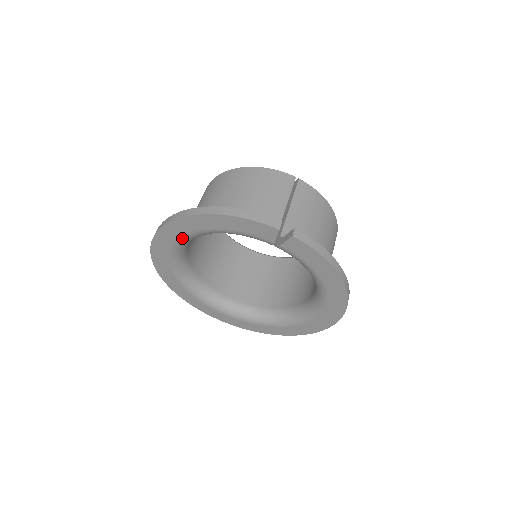
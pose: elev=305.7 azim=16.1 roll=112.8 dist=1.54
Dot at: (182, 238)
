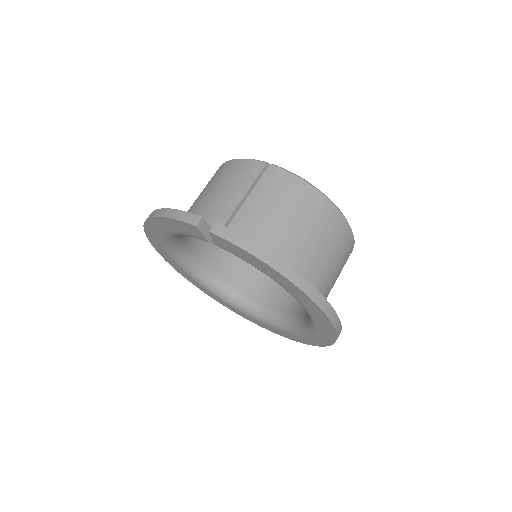
Dot at: (164, 243)
